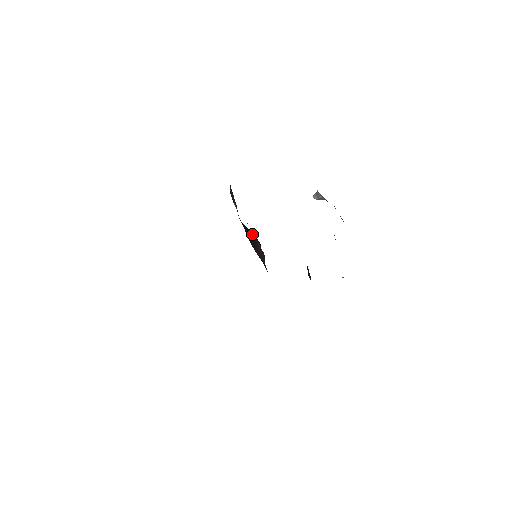
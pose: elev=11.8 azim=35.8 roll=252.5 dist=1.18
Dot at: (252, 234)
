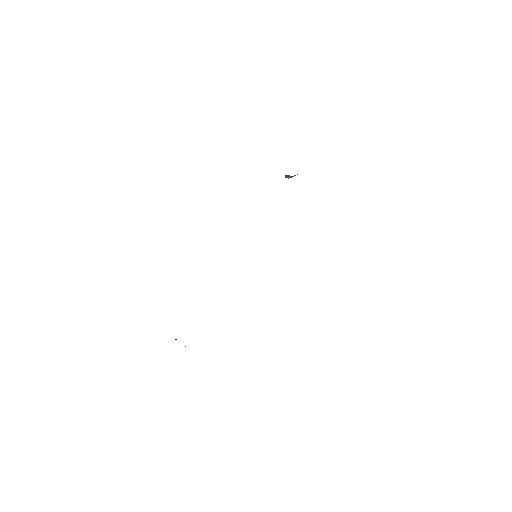
Dot at: occluded
